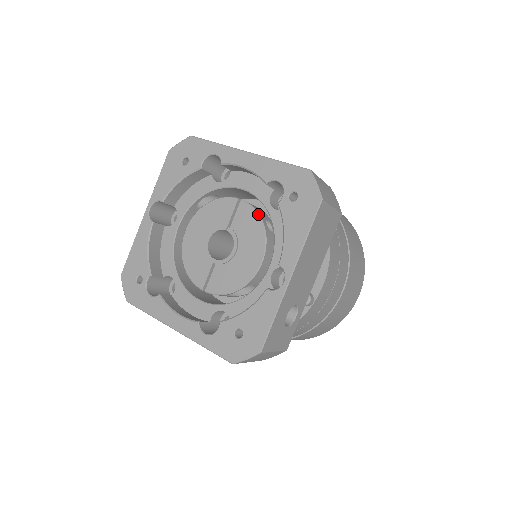
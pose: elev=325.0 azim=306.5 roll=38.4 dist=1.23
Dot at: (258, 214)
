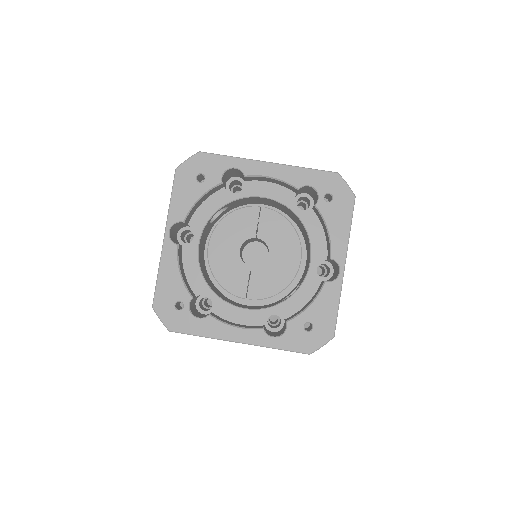
Dot at: (285, 218)
